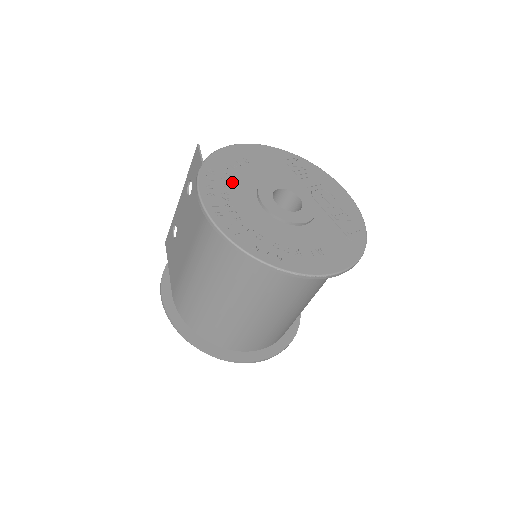
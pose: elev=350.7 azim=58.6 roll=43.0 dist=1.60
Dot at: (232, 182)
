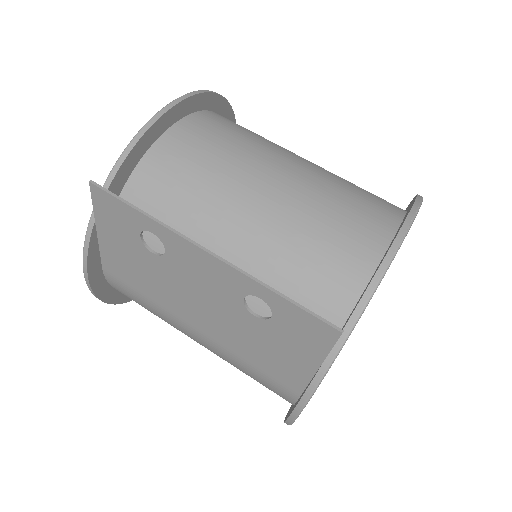
Dot at: occluded
